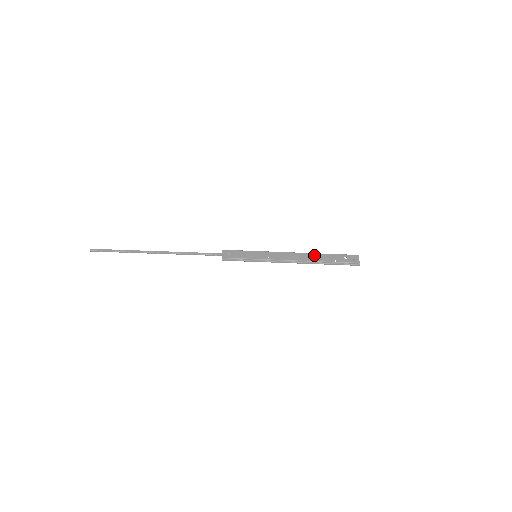
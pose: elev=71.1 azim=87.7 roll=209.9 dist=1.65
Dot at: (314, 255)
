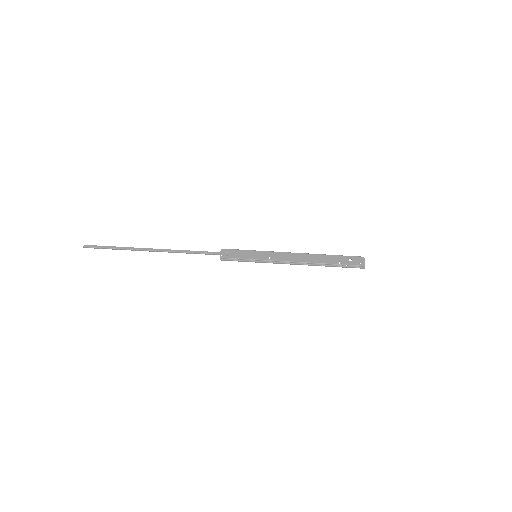
Dot at: (317, 256)
